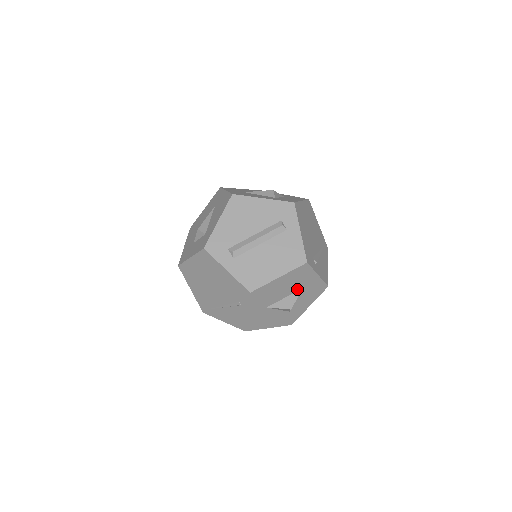
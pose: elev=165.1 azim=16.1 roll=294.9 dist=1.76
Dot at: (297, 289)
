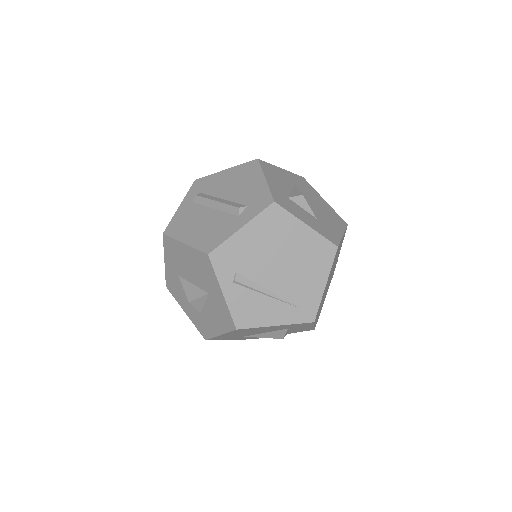
Dot at: (204, 287)
